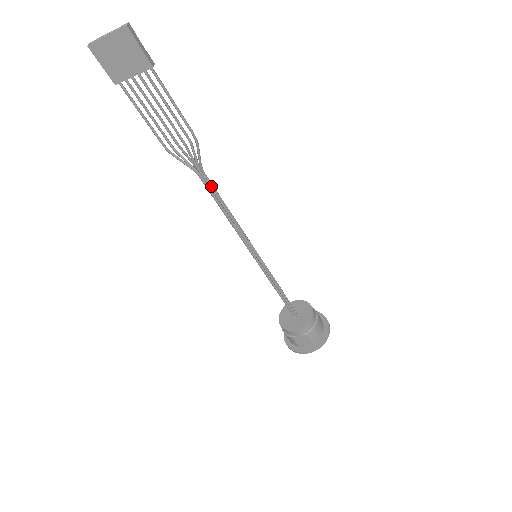
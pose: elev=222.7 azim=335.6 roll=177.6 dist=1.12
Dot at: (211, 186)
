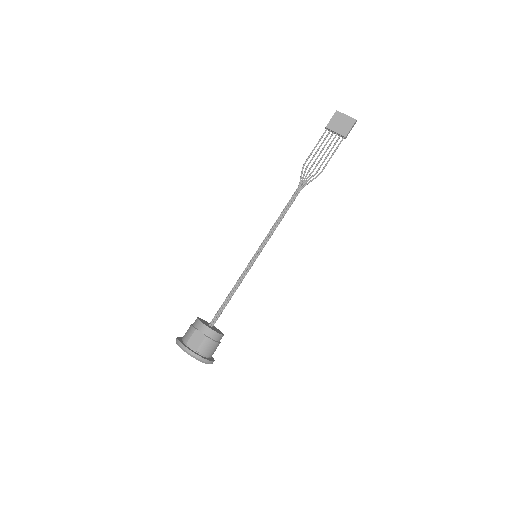
Dot at: occluded
